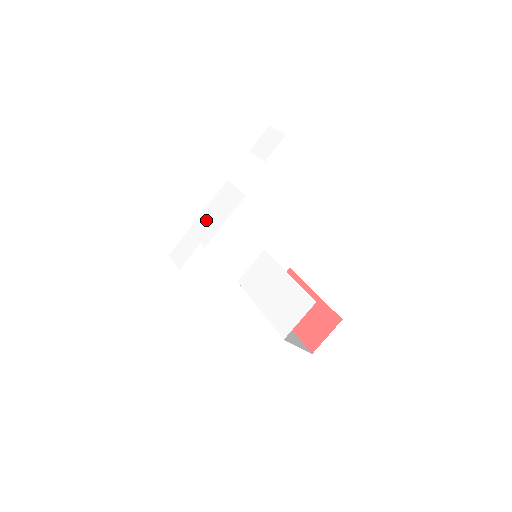
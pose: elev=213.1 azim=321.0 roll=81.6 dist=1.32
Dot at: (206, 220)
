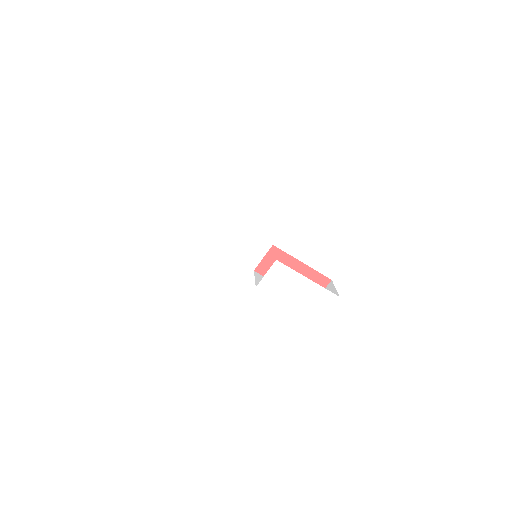
Dot at: (177, 227)
